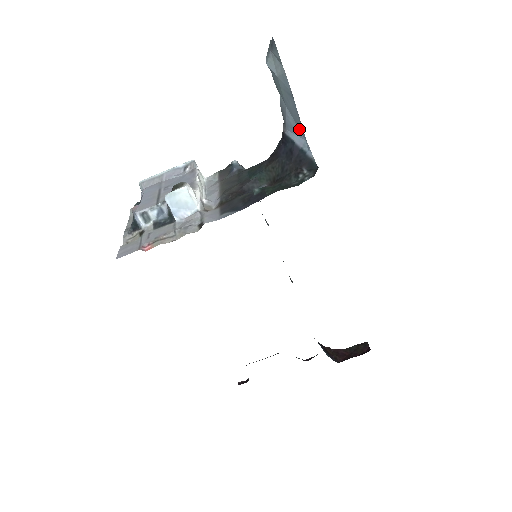
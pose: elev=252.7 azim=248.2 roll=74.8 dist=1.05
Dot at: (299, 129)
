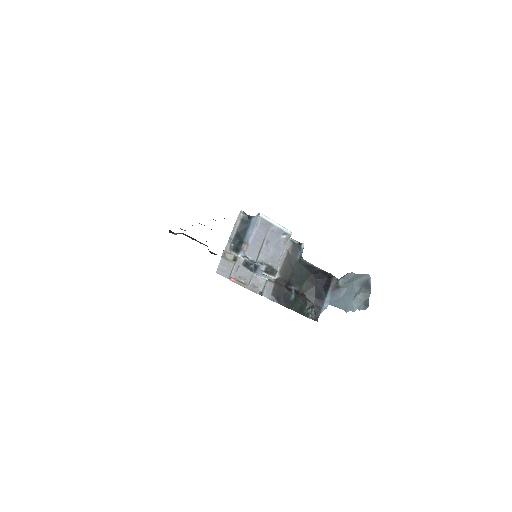
Dot at: (333, 301)
